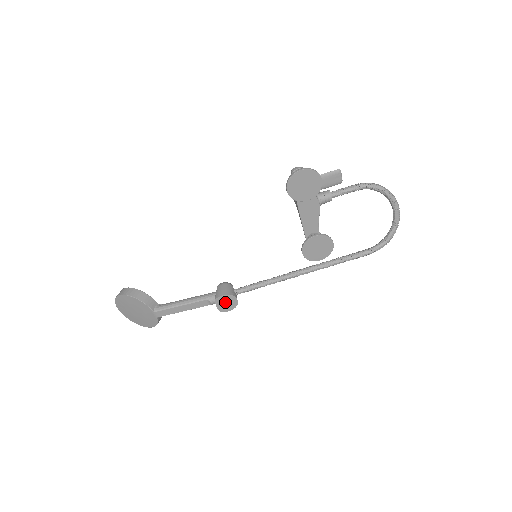
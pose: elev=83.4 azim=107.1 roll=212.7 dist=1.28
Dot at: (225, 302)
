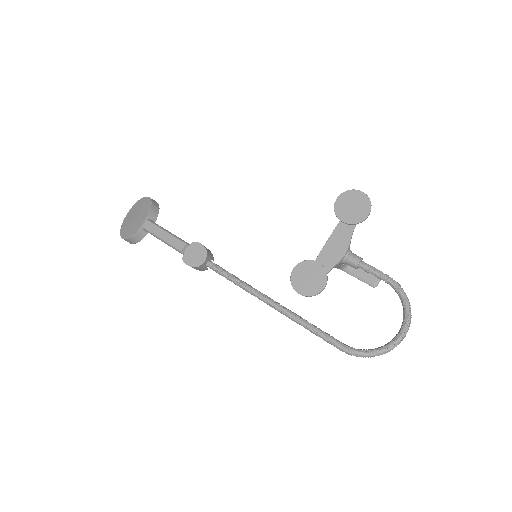
Dot at: (196, 253)
